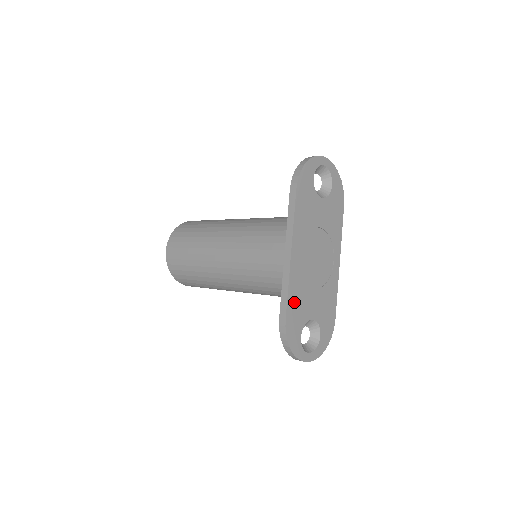
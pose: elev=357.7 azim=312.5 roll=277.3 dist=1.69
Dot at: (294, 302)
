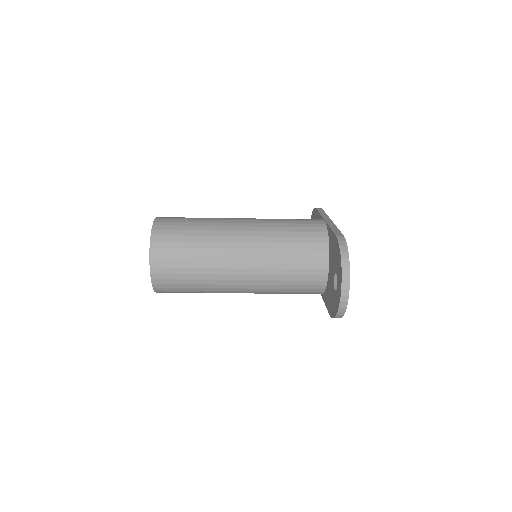
Dot at: occluded
